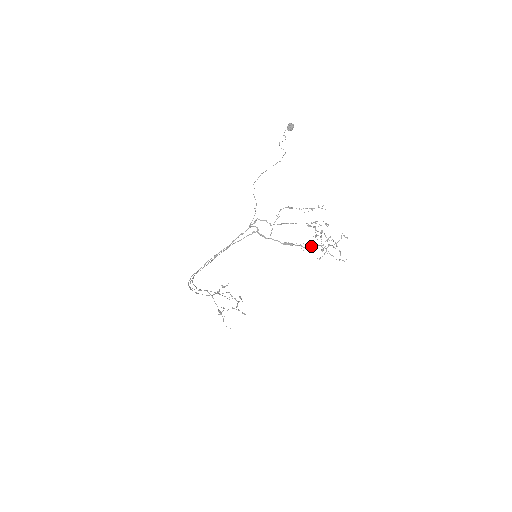
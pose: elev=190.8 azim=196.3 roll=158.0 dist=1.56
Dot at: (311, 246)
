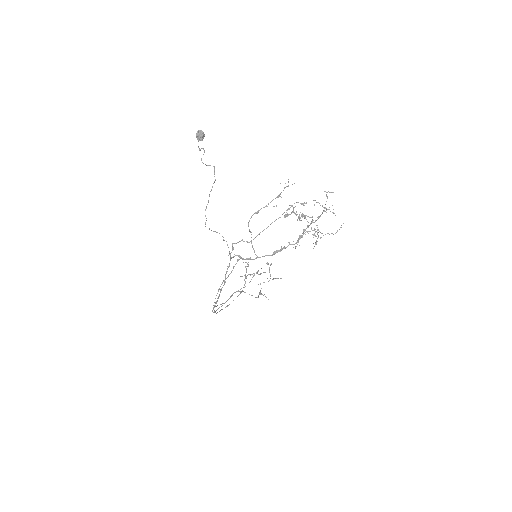
Dot at: (300, 238)
